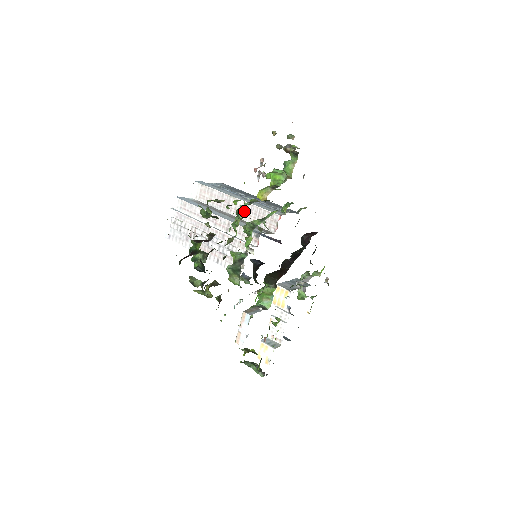
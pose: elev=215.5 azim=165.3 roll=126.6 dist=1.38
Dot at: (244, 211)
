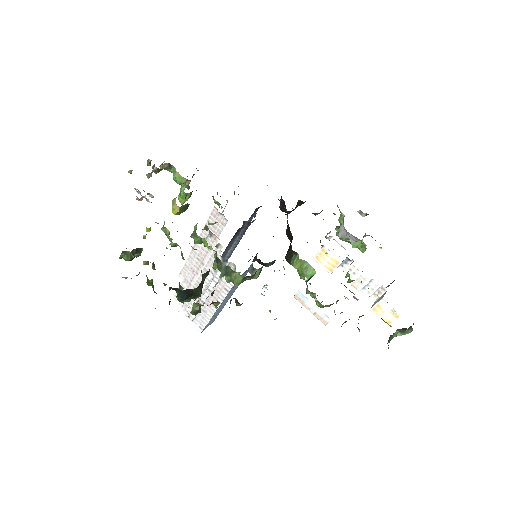
Dot at: (165, 228)
